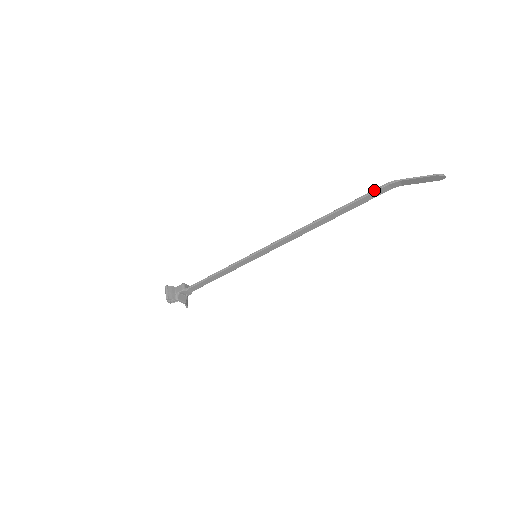
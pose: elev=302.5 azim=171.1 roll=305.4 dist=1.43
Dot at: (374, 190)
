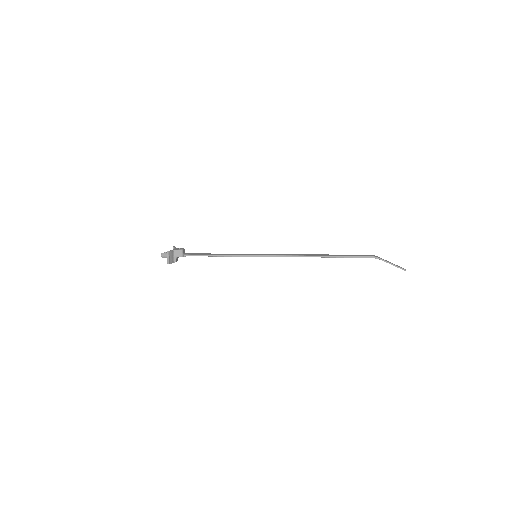
Dot at: (362, 257)
